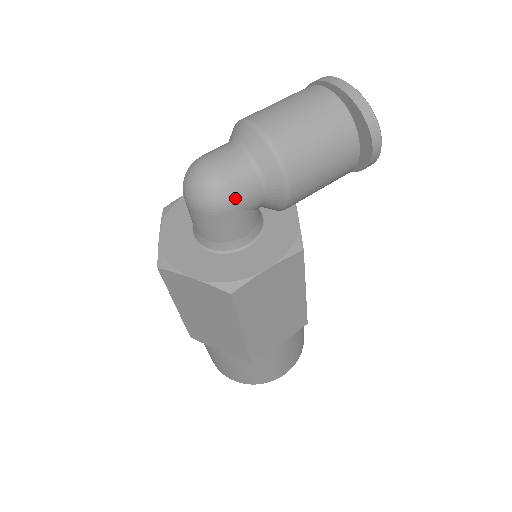
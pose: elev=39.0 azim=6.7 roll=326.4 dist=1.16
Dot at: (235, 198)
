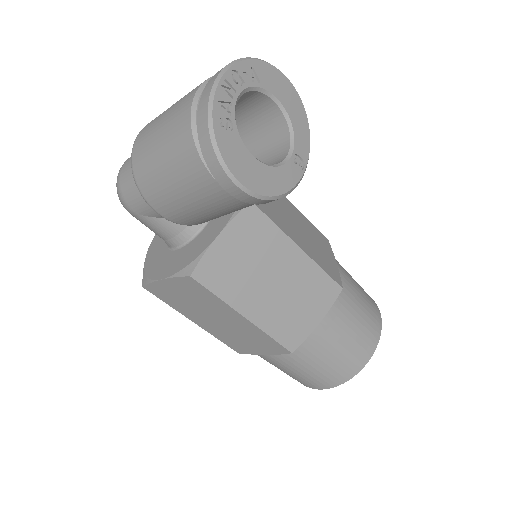
Dot at: (129, 204)
